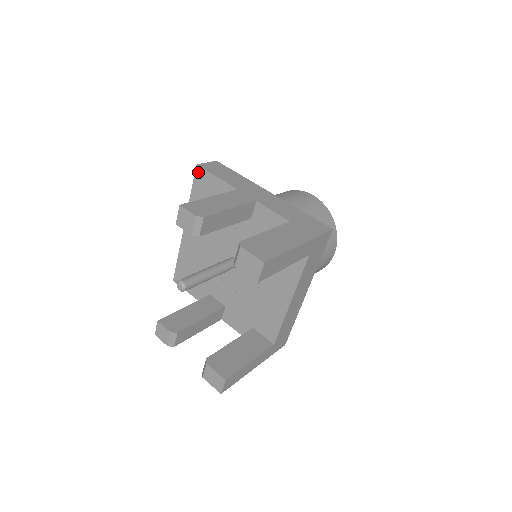
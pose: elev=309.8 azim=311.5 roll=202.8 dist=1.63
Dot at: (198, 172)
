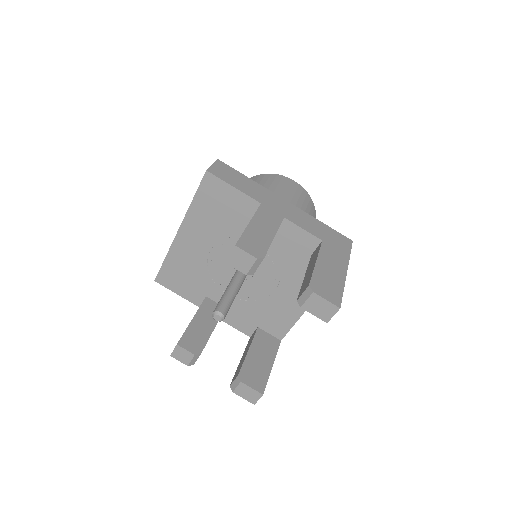
Dot at: (207, 179)
